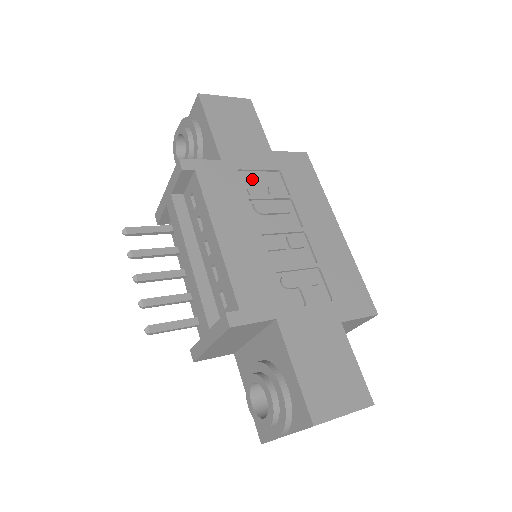
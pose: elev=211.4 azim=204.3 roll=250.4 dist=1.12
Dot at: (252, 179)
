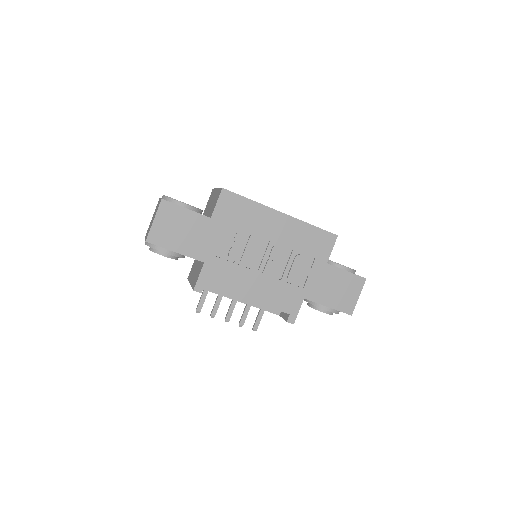
Dot at: (224, 249)
